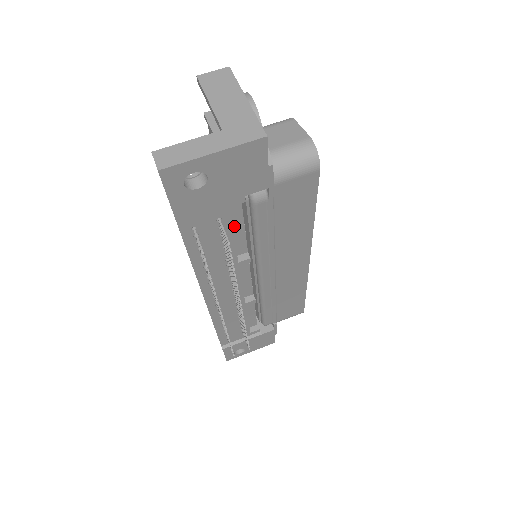
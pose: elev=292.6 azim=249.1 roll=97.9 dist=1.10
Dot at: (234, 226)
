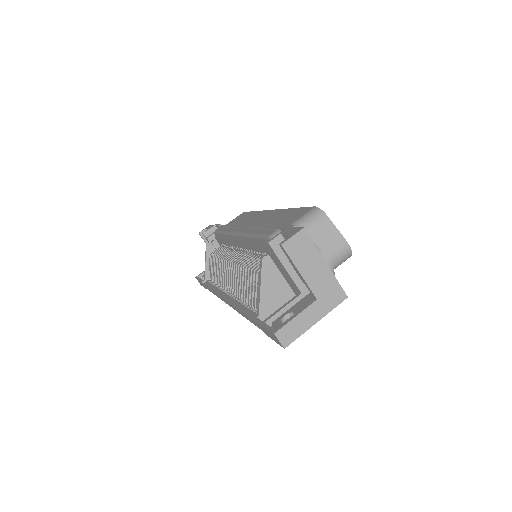
Dot at: occluded
